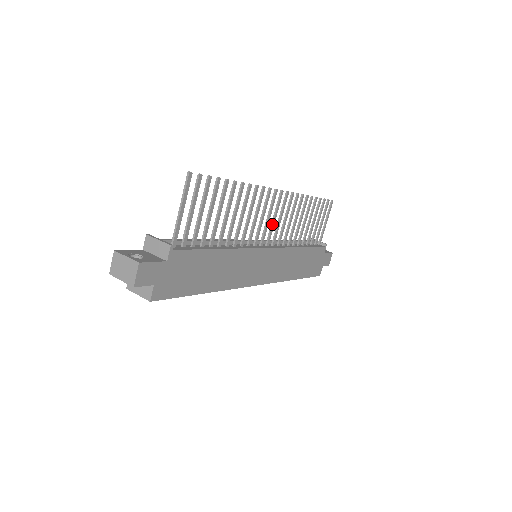
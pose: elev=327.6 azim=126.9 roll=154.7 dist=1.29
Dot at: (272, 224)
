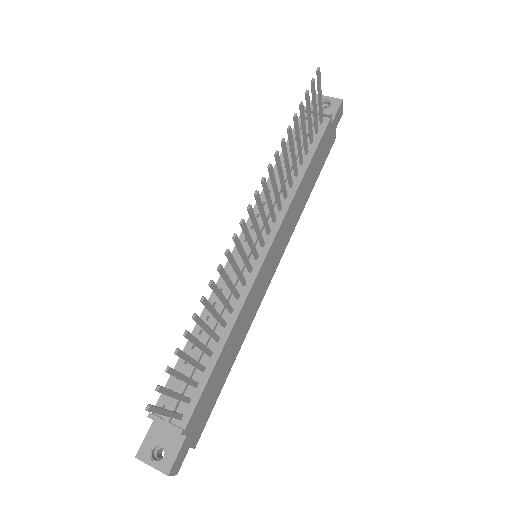
Dot at: (257, 234)
